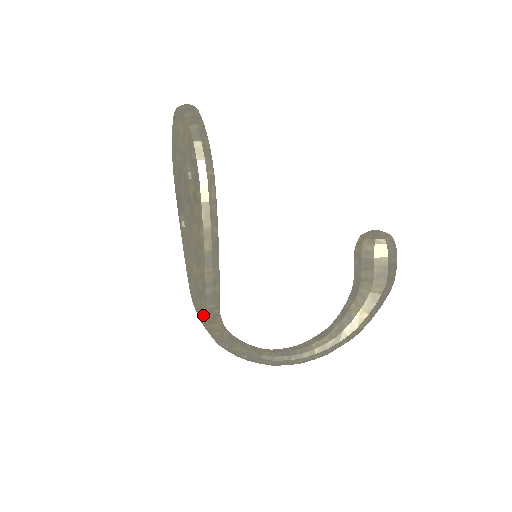
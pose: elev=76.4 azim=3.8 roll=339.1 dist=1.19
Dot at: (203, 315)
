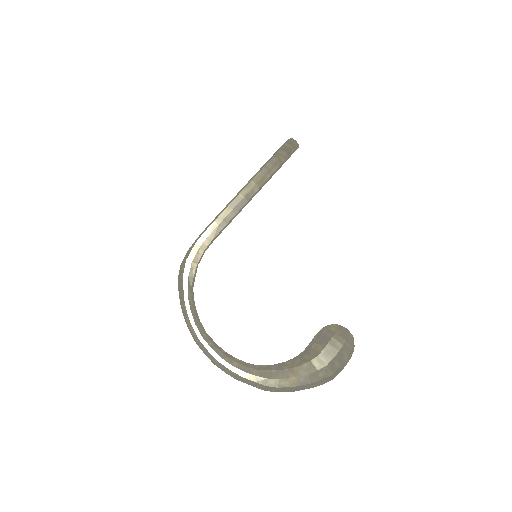
Dot at: (195, 241)
